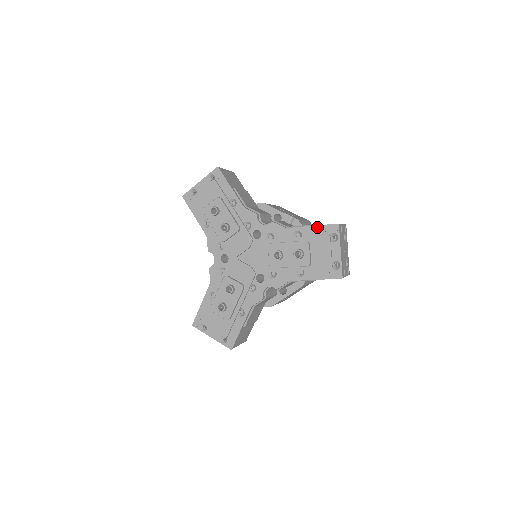
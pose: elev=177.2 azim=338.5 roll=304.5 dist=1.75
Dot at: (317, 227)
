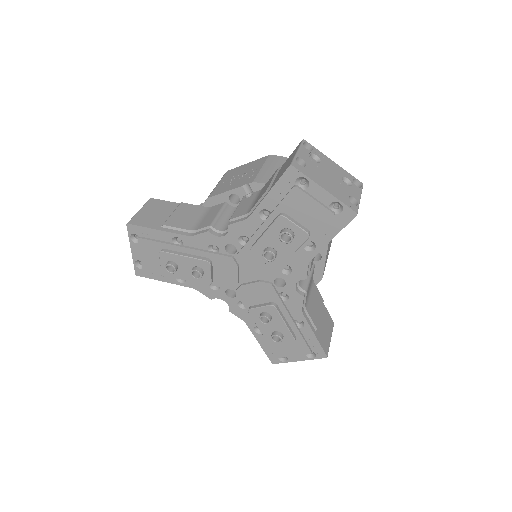
Dot at: (274, 189)
